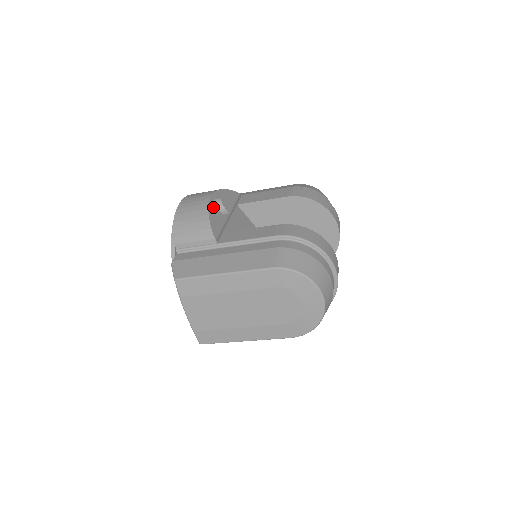
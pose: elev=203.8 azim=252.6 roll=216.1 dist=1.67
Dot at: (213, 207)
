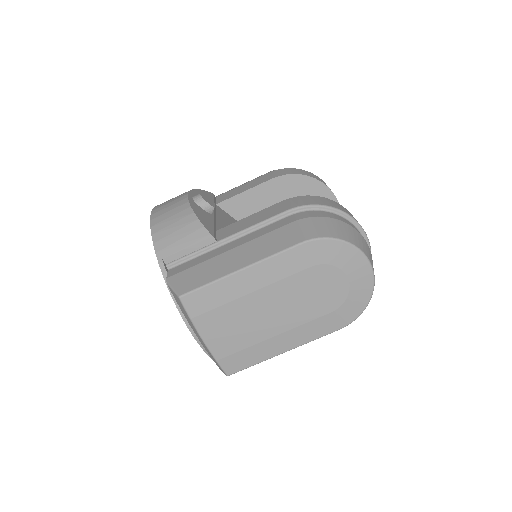
Dot at: (195, 205)
